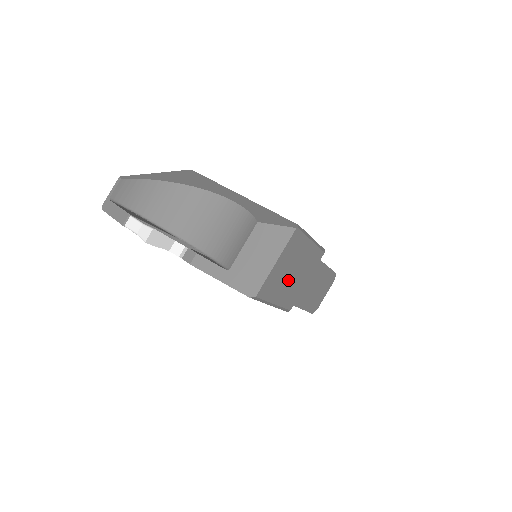
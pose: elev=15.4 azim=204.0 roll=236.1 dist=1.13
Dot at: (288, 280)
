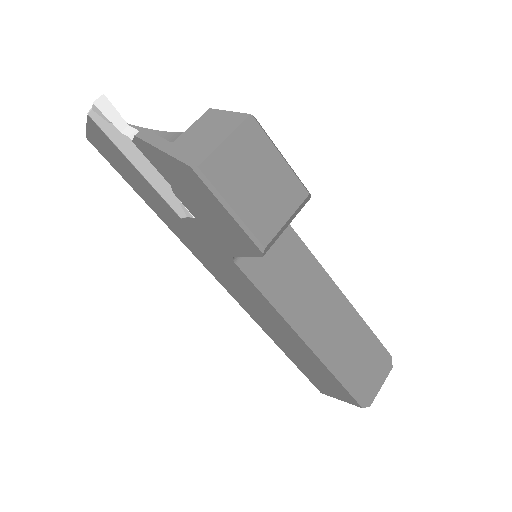
Dot at: (251, 187)
